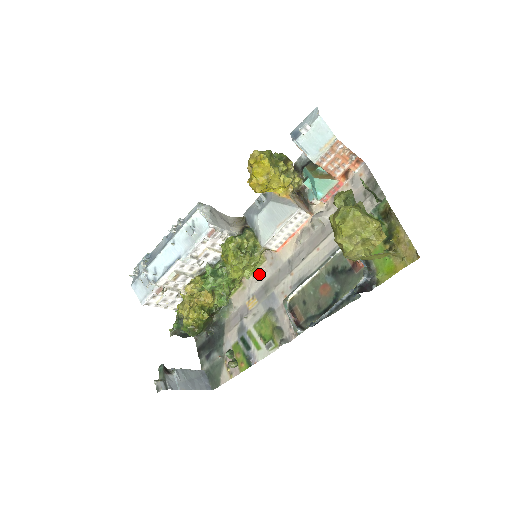
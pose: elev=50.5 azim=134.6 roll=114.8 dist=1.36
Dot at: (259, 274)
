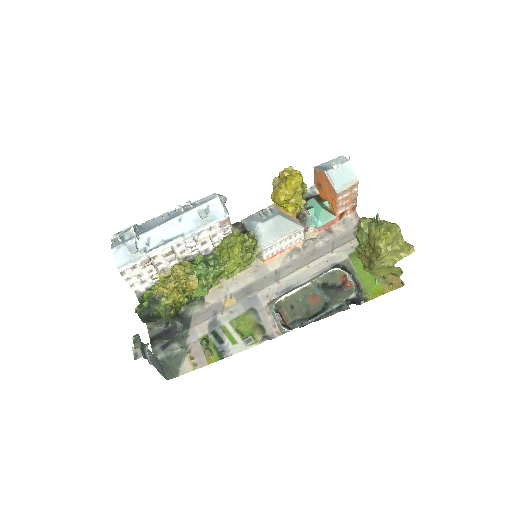
Dot at: (241, 277)
